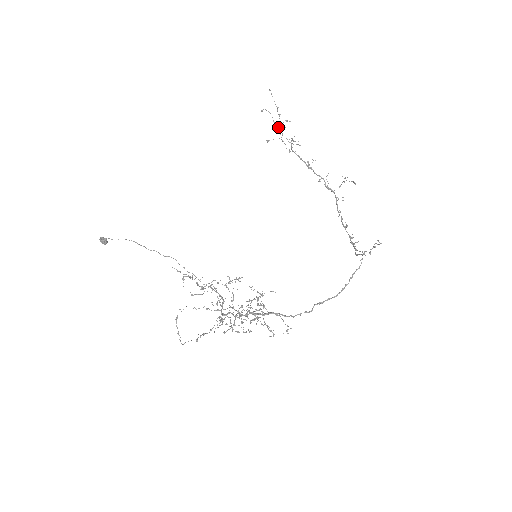
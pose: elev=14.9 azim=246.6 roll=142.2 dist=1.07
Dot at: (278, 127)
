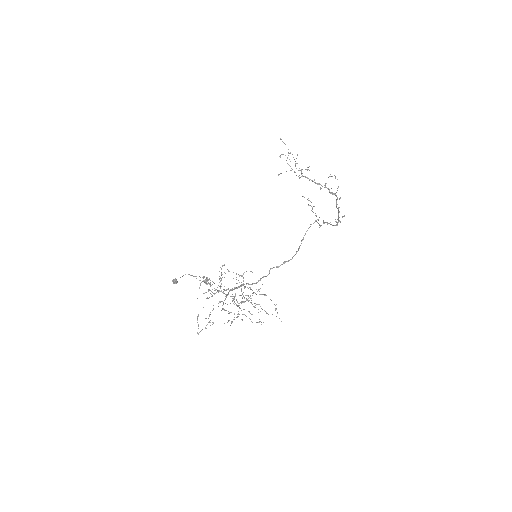
Dot at: occluded
